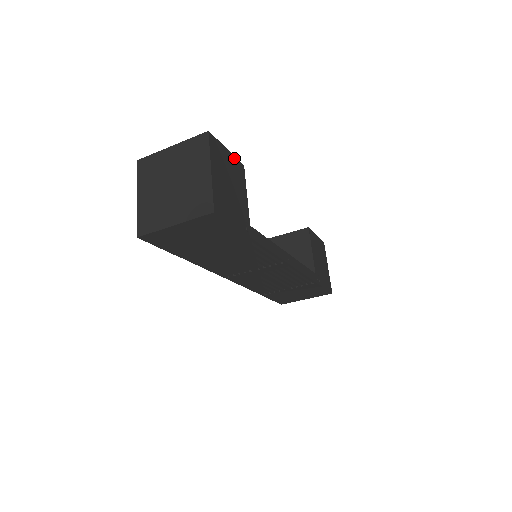
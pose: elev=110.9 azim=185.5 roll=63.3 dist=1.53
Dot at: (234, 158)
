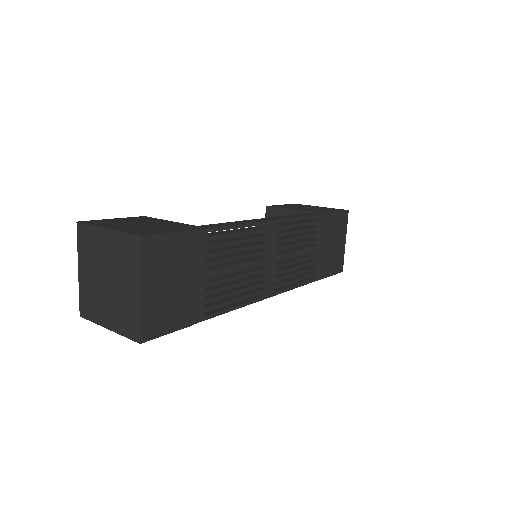
Dot at: (127, 218)
